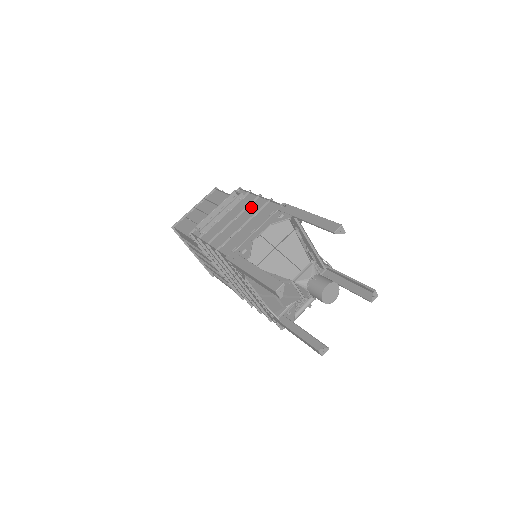
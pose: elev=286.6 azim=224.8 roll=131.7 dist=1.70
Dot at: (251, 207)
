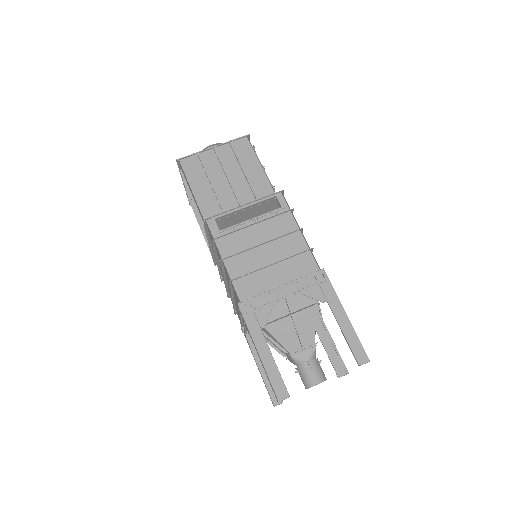
Dot at: (286, 239)
